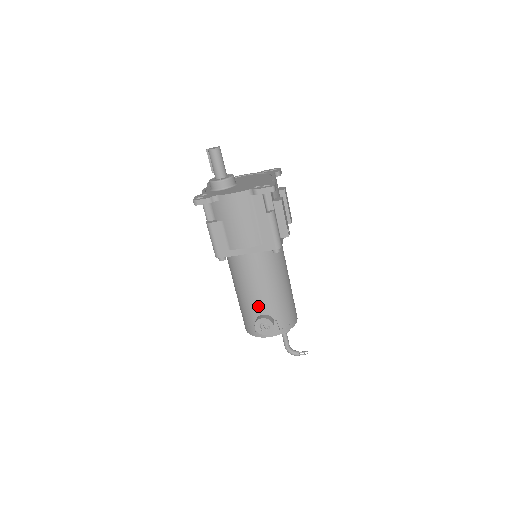
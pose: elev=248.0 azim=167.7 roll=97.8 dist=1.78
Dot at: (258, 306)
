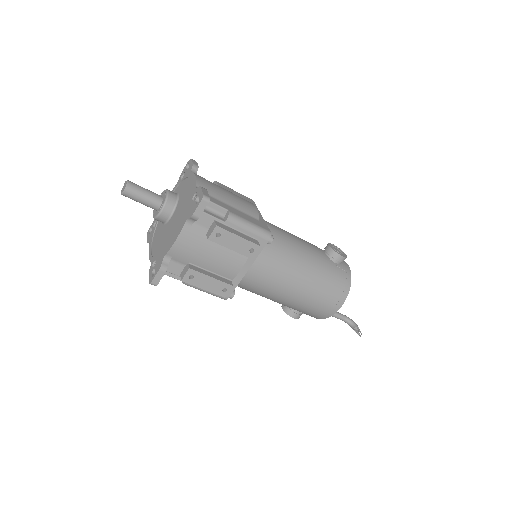
Dot at: occluded
